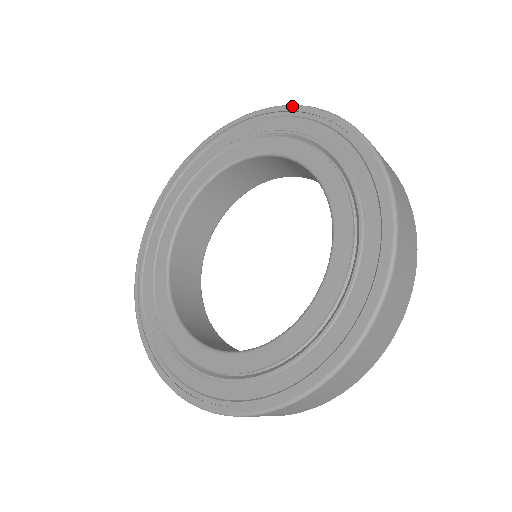
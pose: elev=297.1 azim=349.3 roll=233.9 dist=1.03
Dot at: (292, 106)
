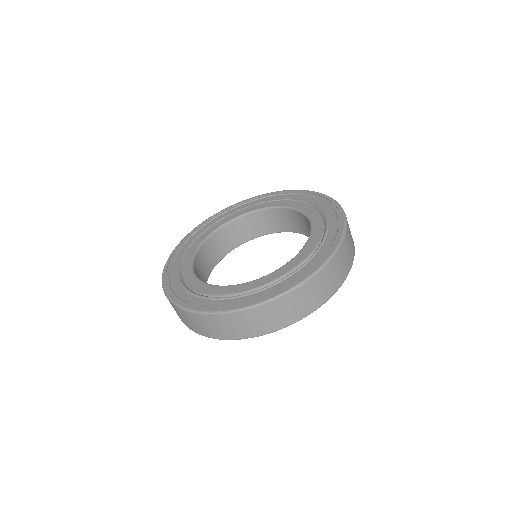
Dot at: (334, 200)
